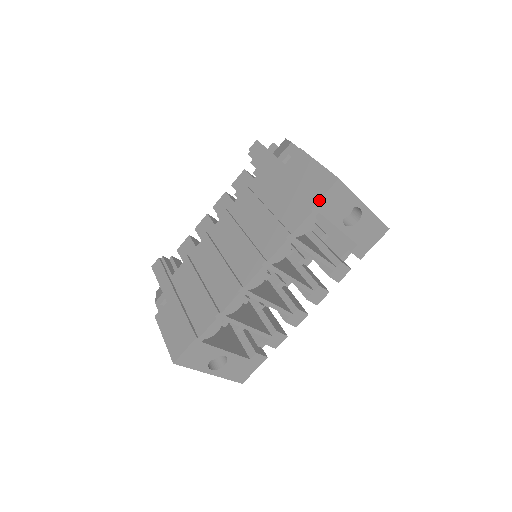
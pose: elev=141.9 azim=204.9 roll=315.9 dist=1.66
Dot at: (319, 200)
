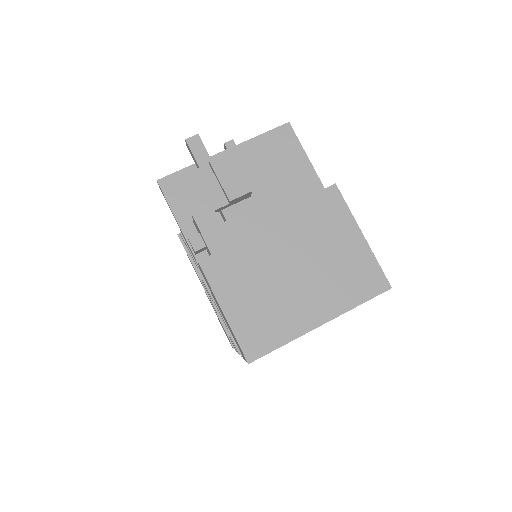
Dot at: occluded
